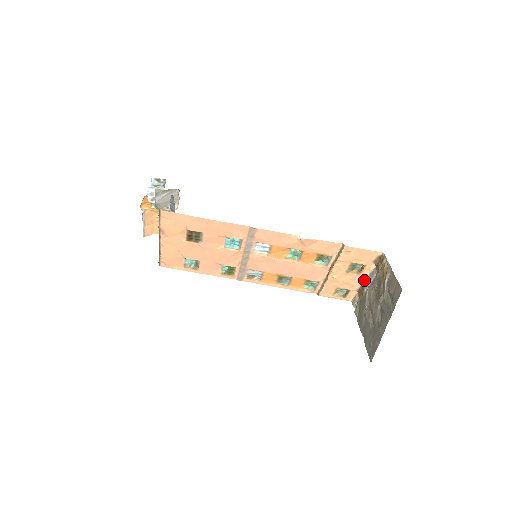
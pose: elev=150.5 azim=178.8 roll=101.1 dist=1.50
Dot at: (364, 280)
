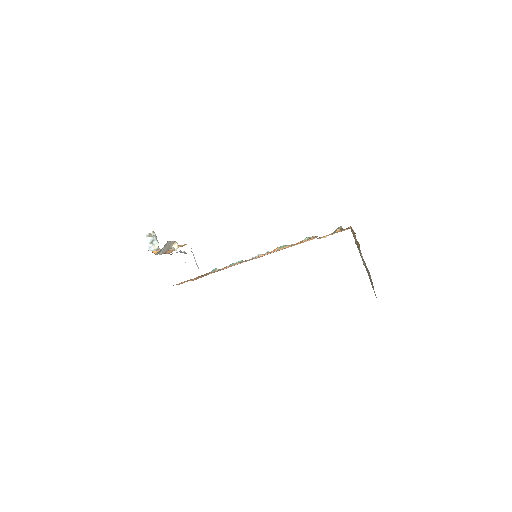
Dot at: occluded
